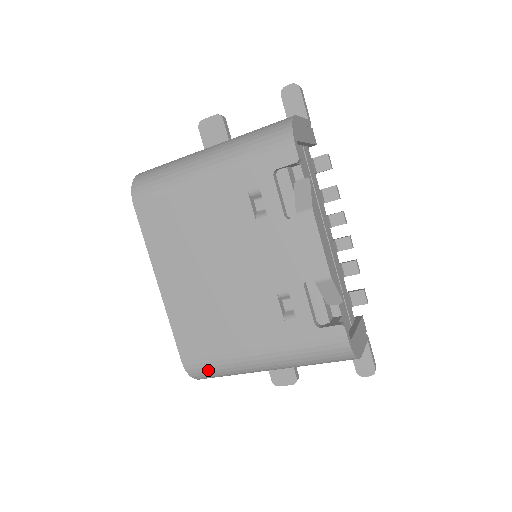
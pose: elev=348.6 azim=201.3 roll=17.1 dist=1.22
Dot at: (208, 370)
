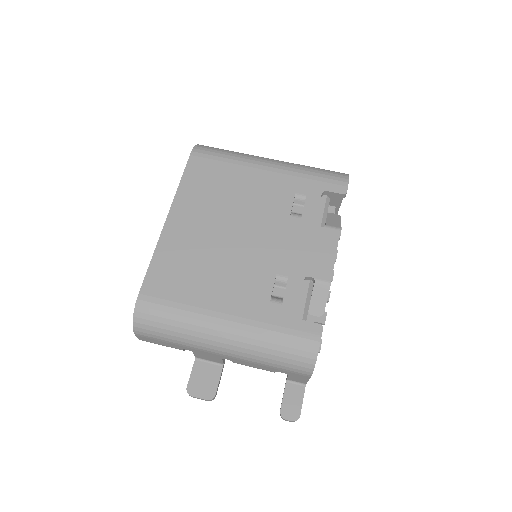
Dot at: (160, 315)
